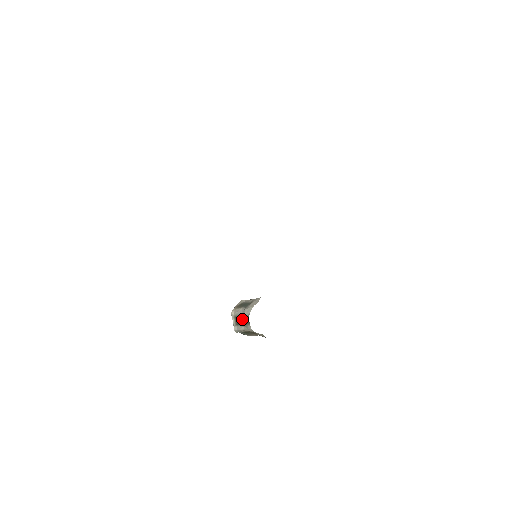
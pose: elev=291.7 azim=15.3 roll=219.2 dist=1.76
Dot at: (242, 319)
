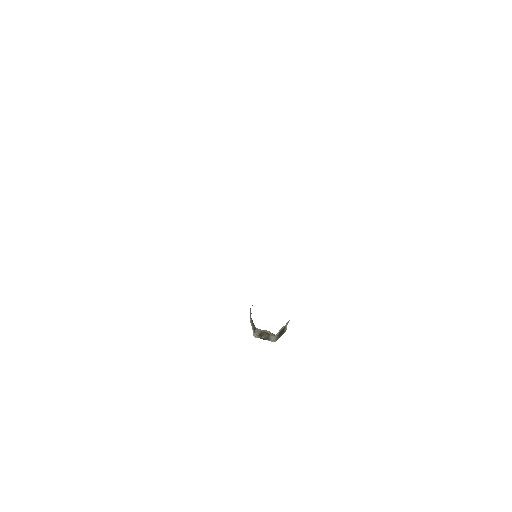
Dot at: occluded
